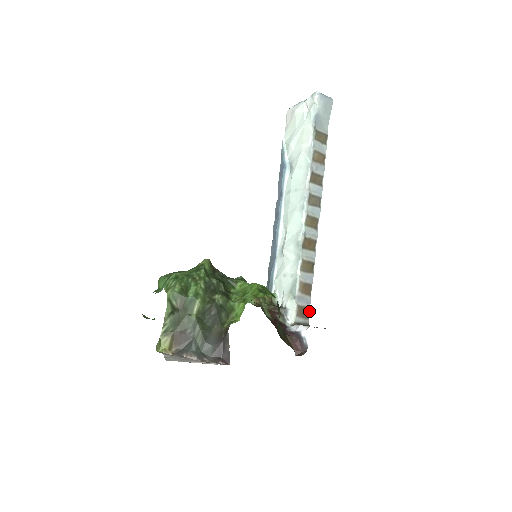
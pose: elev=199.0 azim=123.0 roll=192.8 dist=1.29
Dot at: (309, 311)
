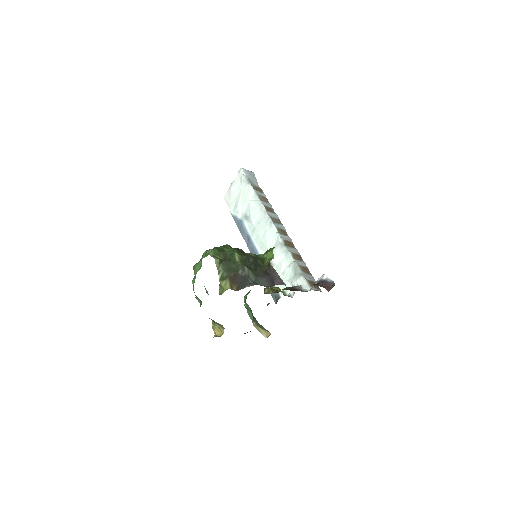
Dot at: occluded
